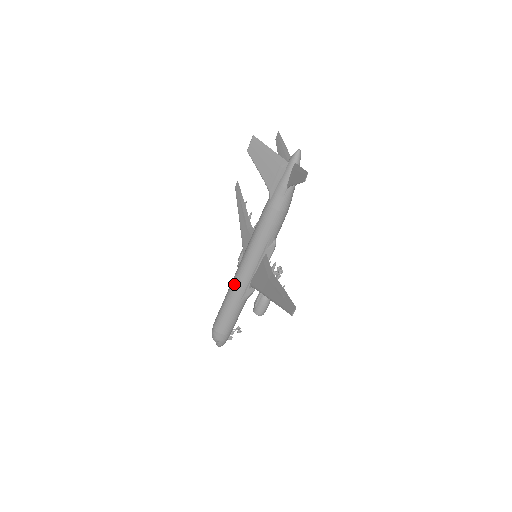
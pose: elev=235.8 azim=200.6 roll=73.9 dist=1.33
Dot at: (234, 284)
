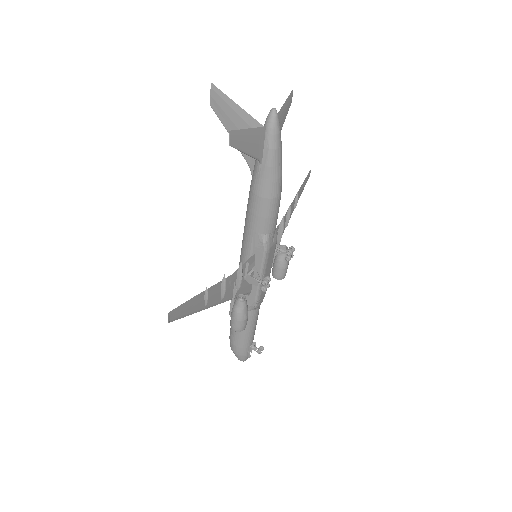
Dot at: occluded
